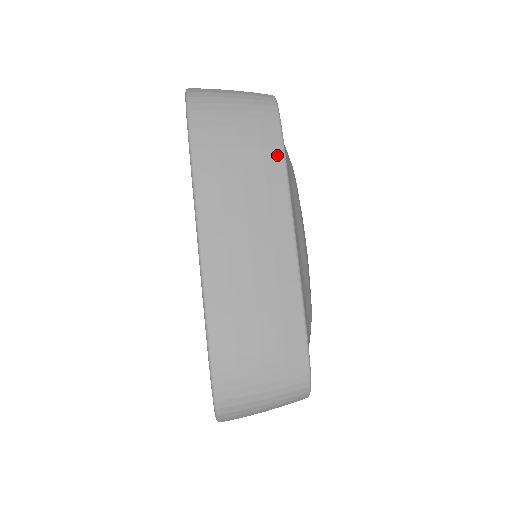
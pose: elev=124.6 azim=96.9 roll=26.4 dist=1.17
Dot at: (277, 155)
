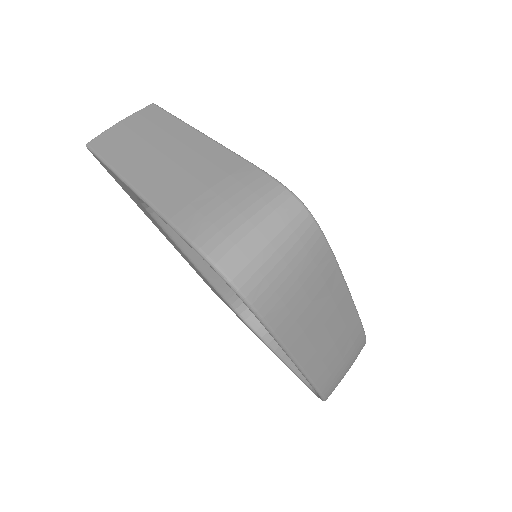
Dot at: (332, 267)
